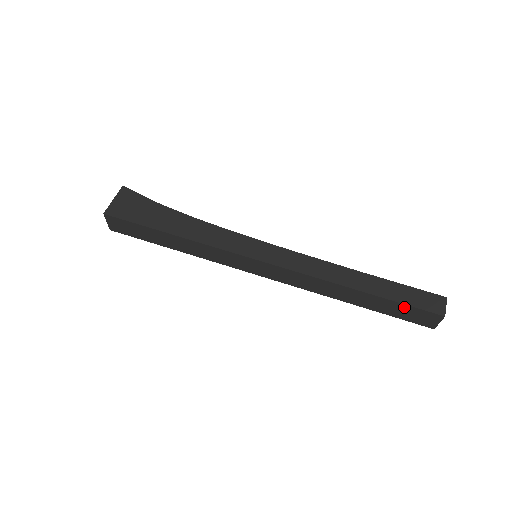
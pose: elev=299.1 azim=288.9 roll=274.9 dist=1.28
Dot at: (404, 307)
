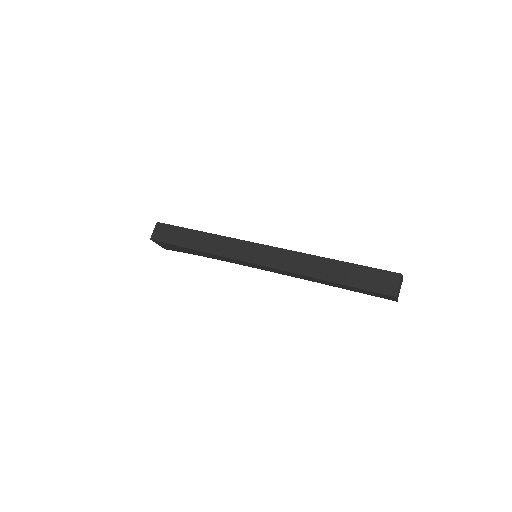
Dot at: (369, 271)
